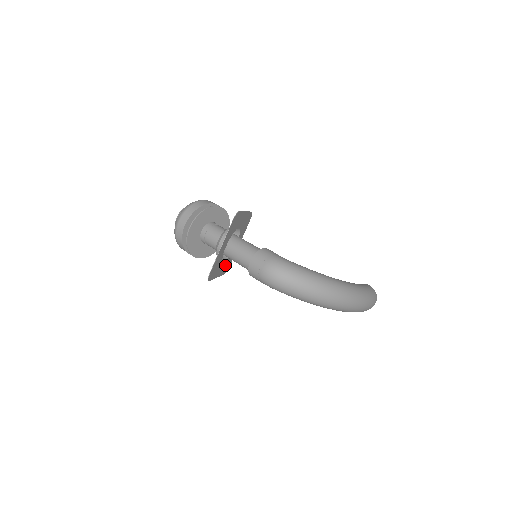
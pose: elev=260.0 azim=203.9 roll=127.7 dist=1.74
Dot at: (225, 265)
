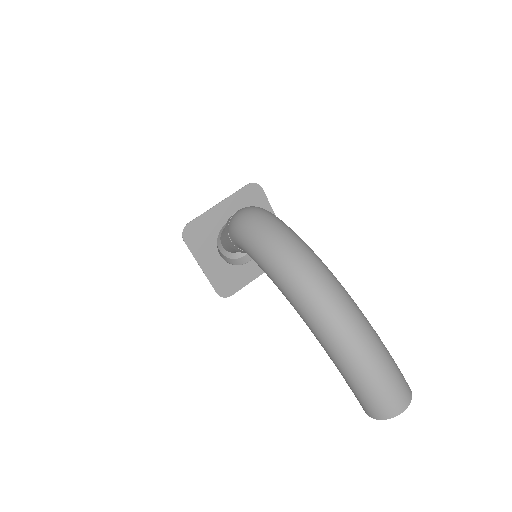
Dot at: (222, 272)
